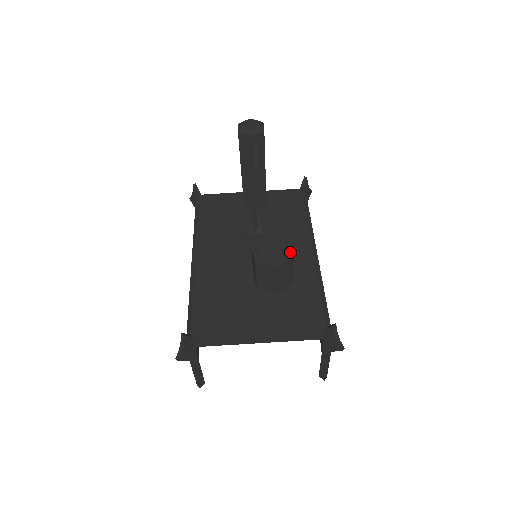
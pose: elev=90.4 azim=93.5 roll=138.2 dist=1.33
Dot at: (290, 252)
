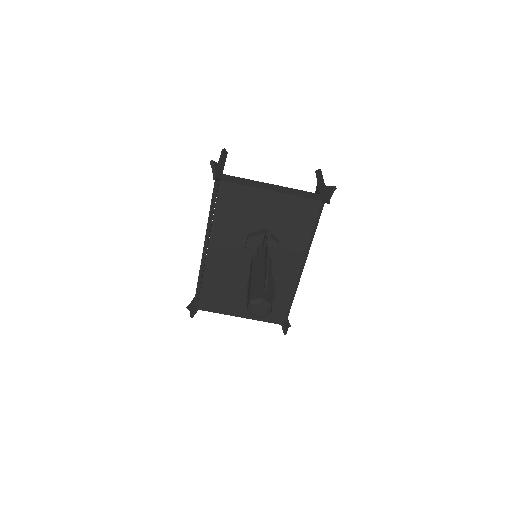
Dot at: (272, 311)
